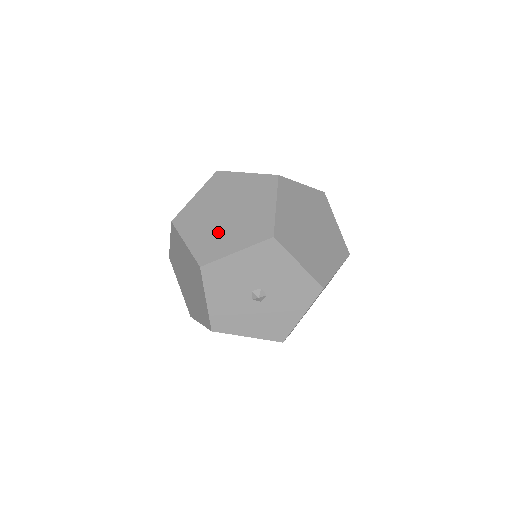
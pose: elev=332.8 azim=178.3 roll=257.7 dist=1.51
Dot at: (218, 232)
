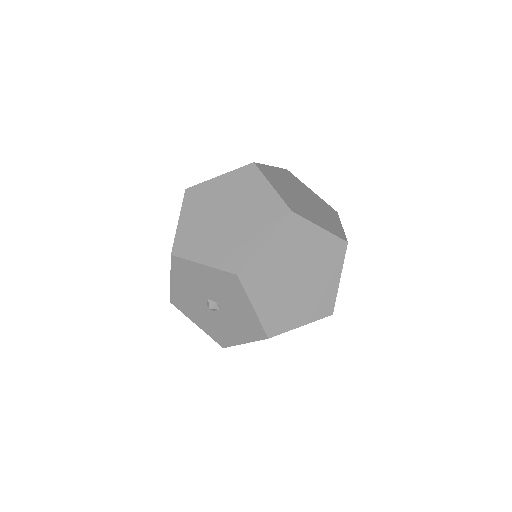
Dot at: occluded
